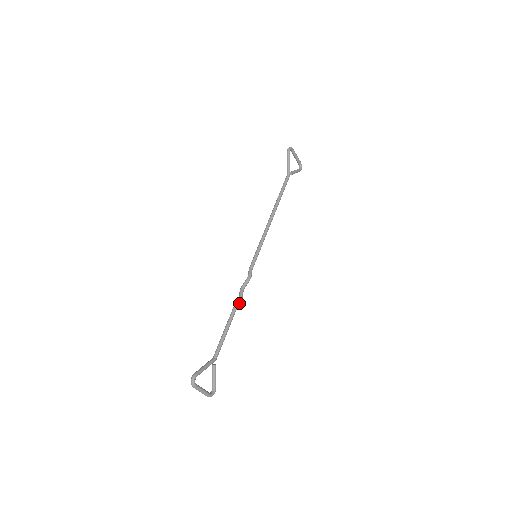
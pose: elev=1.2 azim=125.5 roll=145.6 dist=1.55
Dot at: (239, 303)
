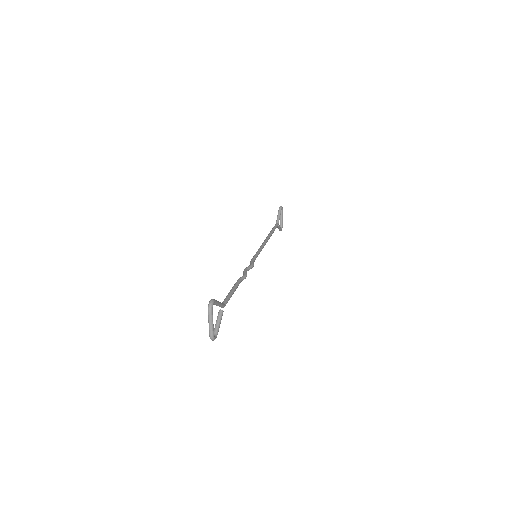
Dot at: (245, 277)
